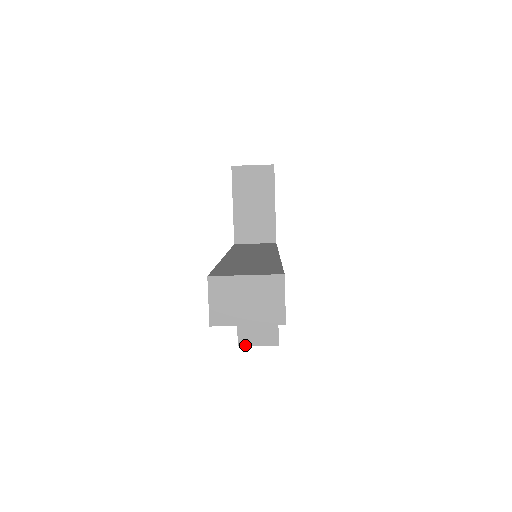
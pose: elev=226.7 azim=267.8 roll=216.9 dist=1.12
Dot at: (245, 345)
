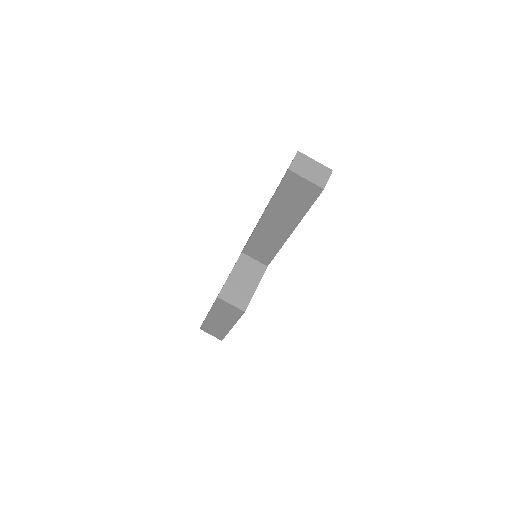
Dot at: (222, 299)
